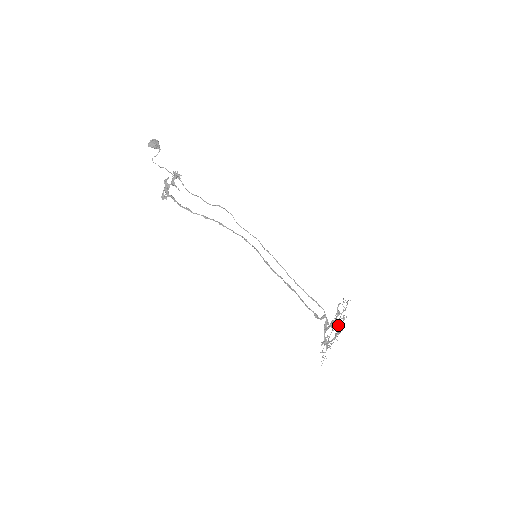
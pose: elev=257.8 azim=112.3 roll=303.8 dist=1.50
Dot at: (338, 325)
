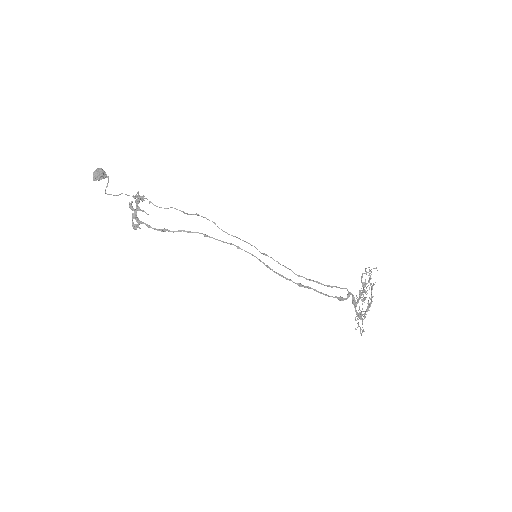
Dot at: occluded
